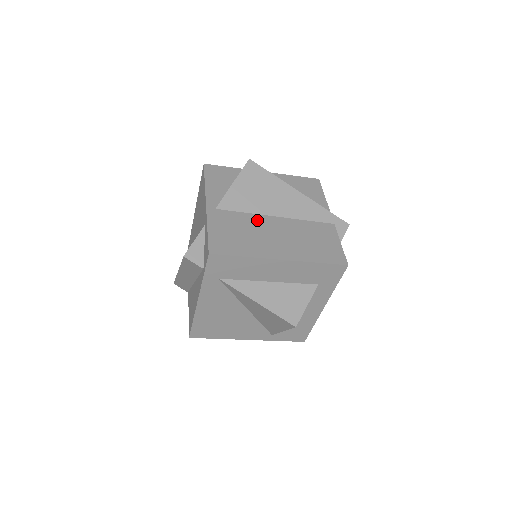
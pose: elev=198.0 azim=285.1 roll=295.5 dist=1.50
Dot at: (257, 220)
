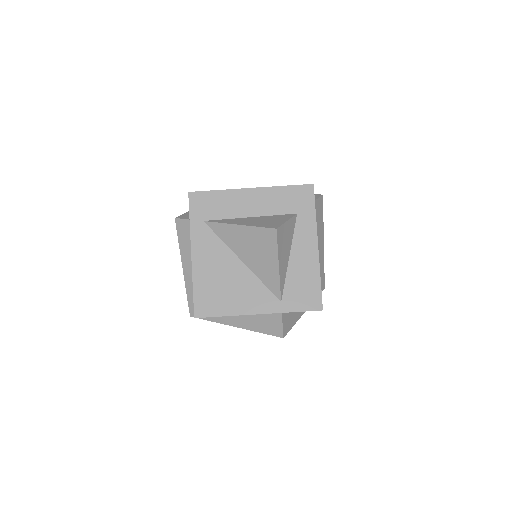
Dot at: occluded
